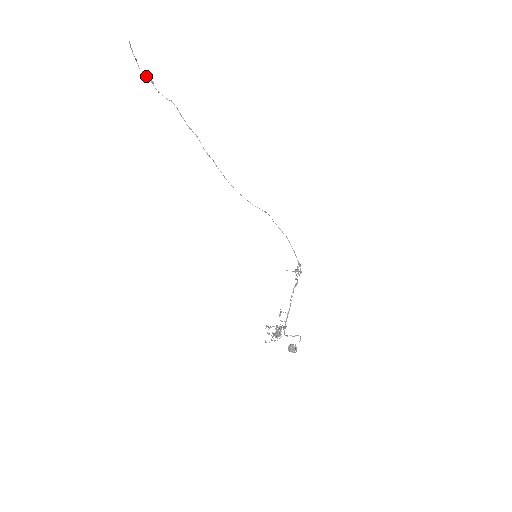
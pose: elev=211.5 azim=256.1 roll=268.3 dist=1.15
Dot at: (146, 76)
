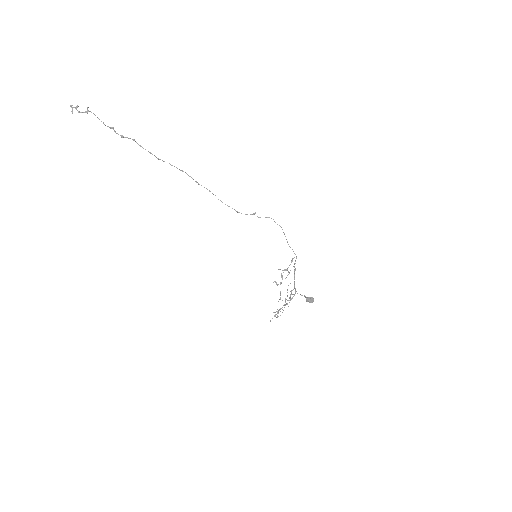
Dot at: (105, 125)
